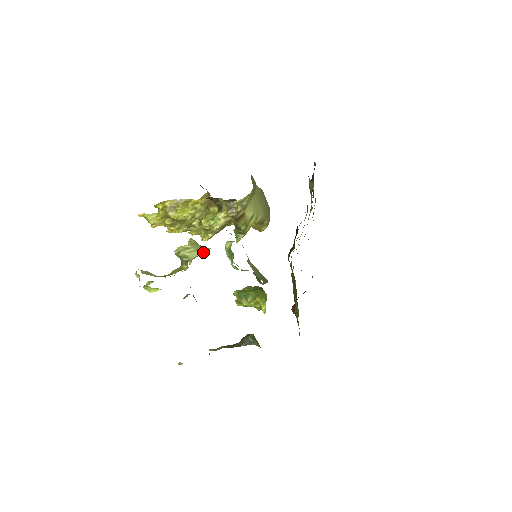
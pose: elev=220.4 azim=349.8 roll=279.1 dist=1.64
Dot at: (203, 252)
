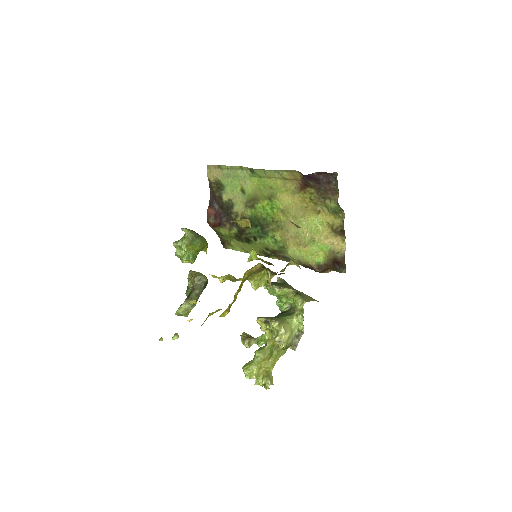
Dot at: (297, 329)
